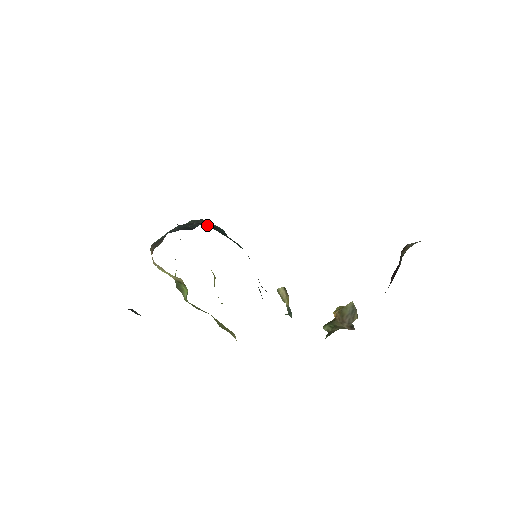
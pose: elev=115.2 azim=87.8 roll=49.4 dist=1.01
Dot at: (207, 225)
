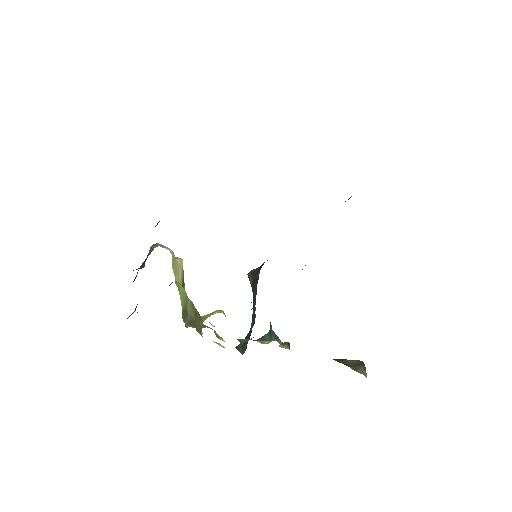
Dot at: occluded
